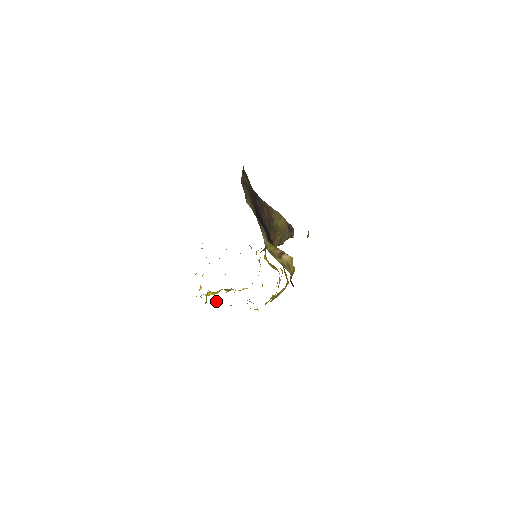
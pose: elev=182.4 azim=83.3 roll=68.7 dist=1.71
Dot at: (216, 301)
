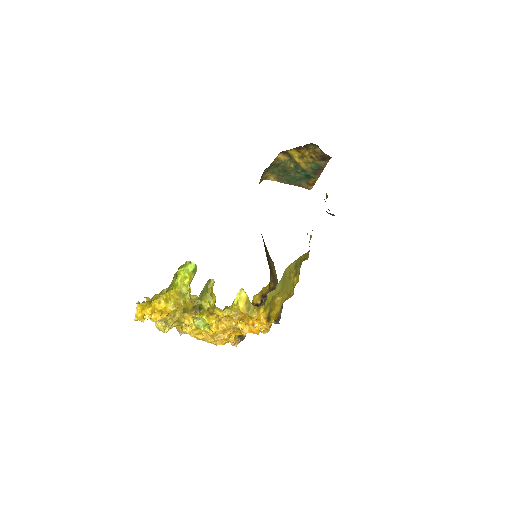
Dot at: (190, 282)
